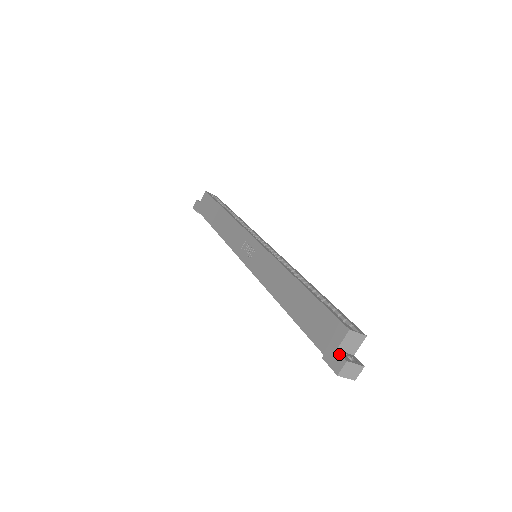
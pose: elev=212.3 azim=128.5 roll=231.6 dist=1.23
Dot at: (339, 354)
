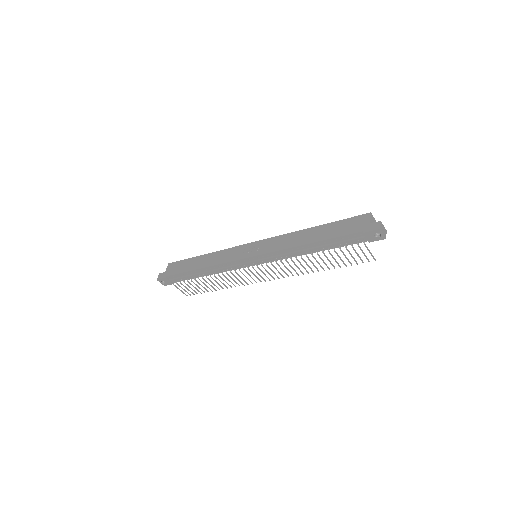
Dot at: (373, 223)
